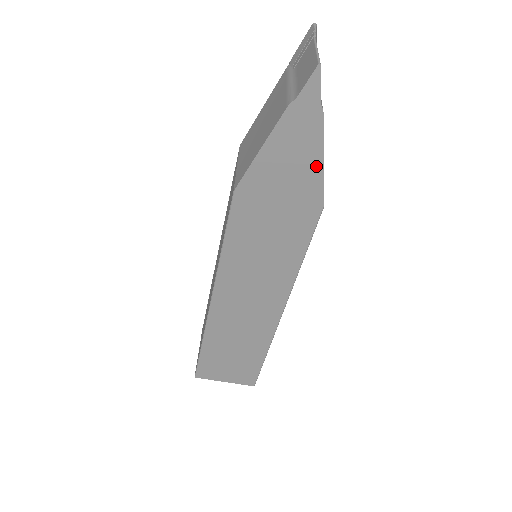
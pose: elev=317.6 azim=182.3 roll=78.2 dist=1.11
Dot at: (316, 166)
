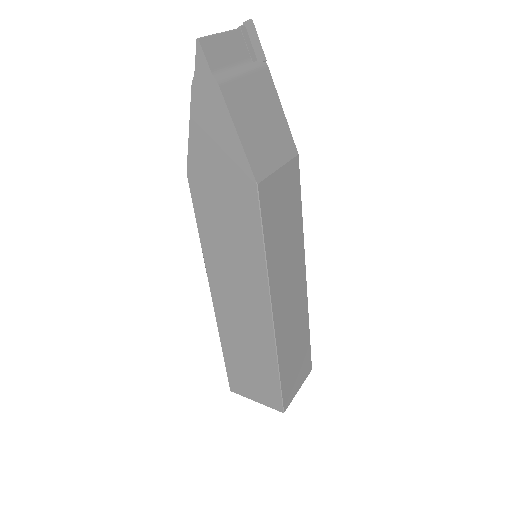
Dot at: (233, 138)
